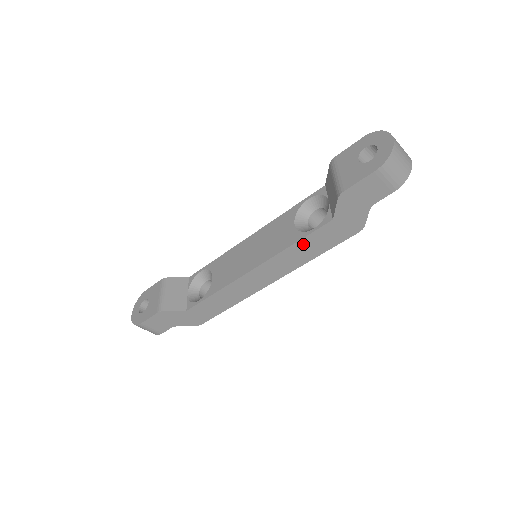
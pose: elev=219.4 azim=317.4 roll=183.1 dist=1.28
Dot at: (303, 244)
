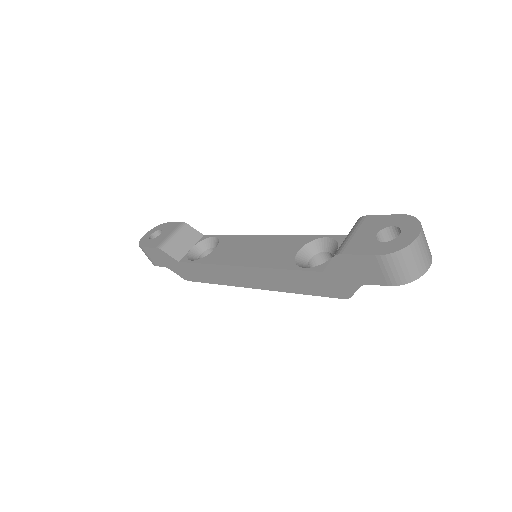
Dot at: (290, 275)
